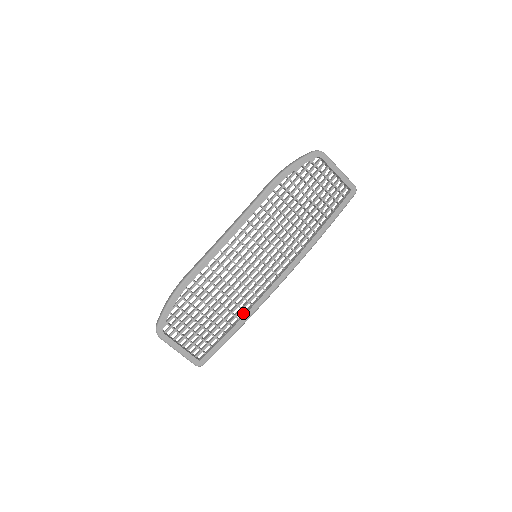
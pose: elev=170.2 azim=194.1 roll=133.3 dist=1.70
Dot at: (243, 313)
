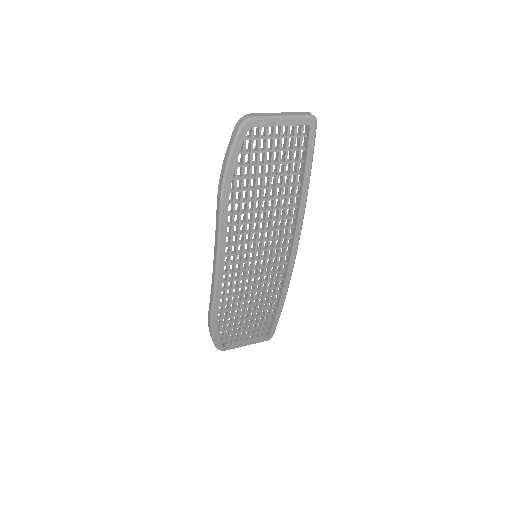
Dot at: (278, 294)
